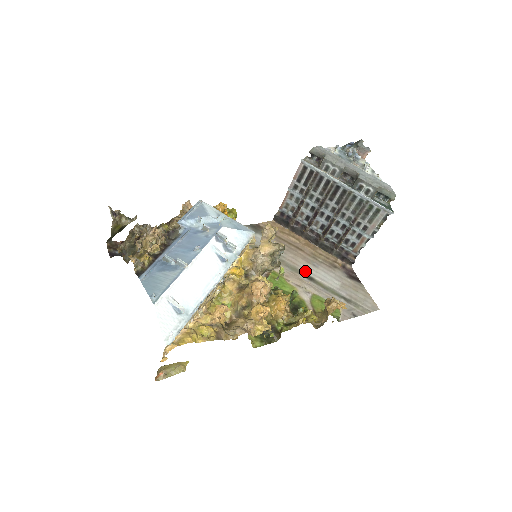
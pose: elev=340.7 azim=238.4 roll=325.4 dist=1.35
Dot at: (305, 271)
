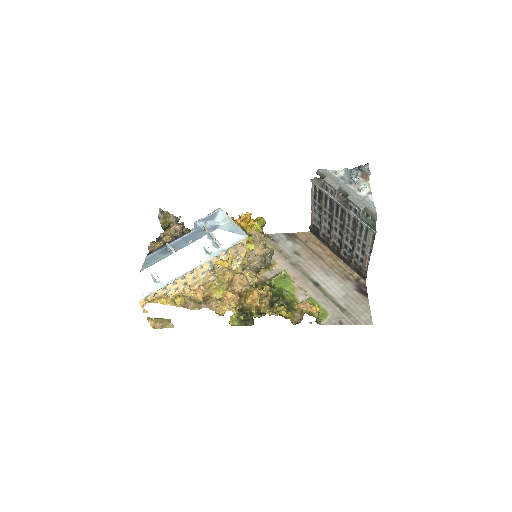
Dot at: (315, 277)
